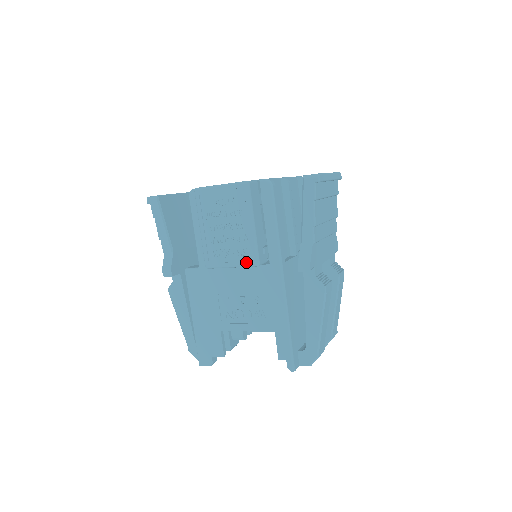
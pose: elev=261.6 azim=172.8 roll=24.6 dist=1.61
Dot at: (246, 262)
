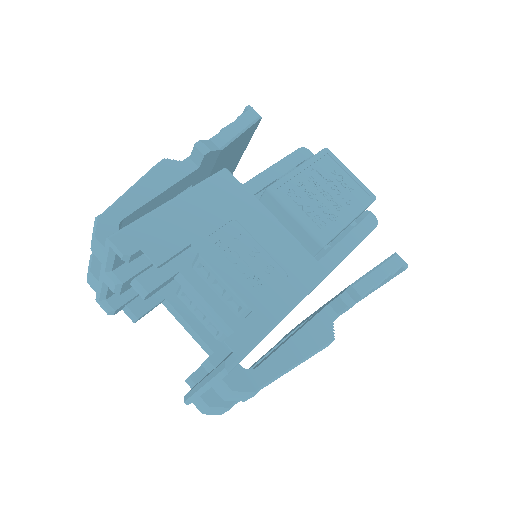
Dot at: (315, 230)
